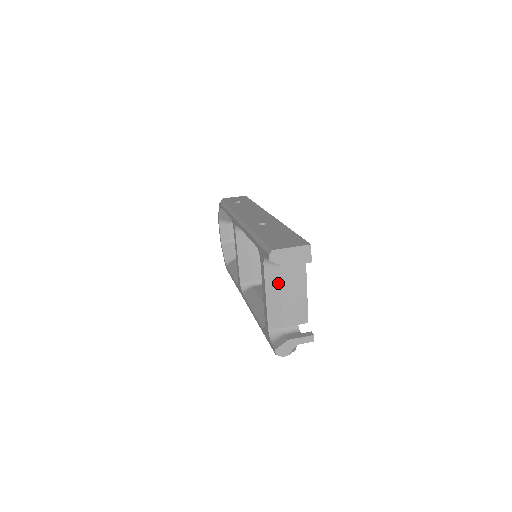
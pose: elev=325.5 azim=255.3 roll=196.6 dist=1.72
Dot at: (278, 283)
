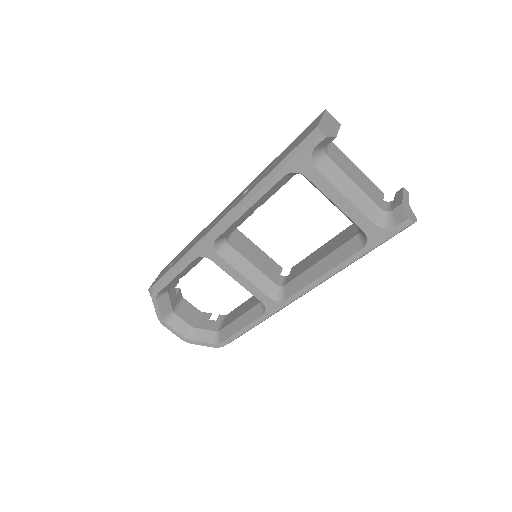
Dot at: (340, 172)
